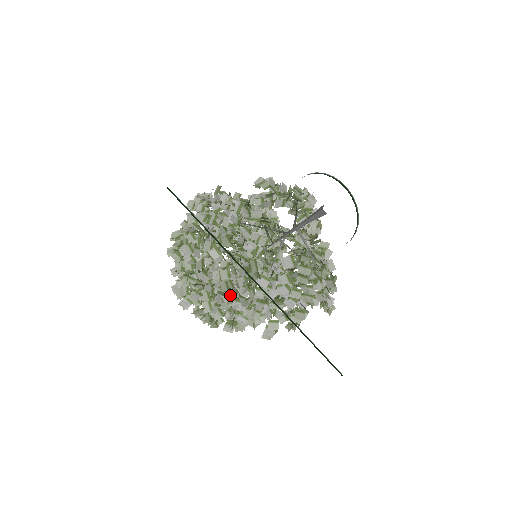
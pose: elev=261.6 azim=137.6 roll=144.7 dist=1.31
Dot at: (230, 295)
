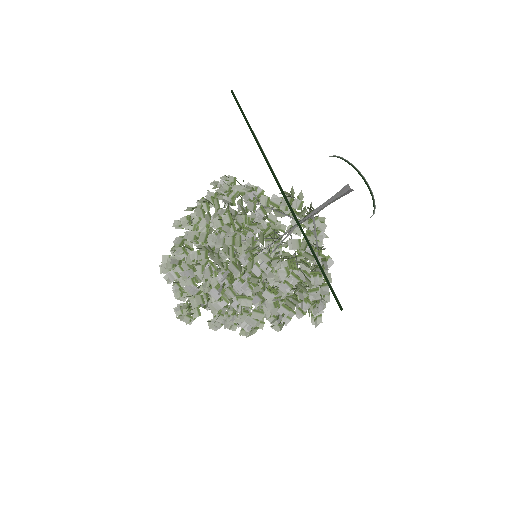
Dot at: (227, 264)
